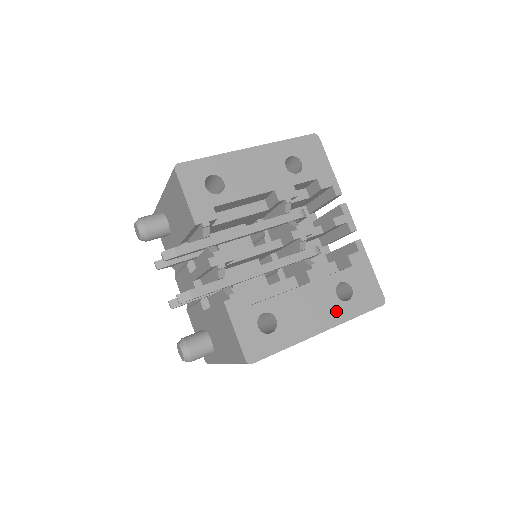
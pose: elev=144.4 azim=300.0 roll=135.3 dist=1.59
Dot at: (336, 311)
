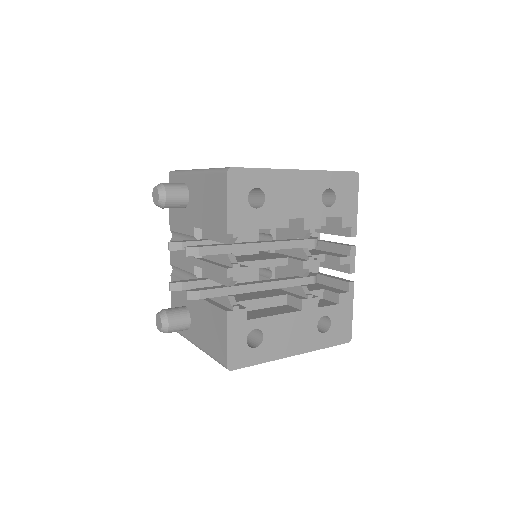
Dot at: (312, 340)
